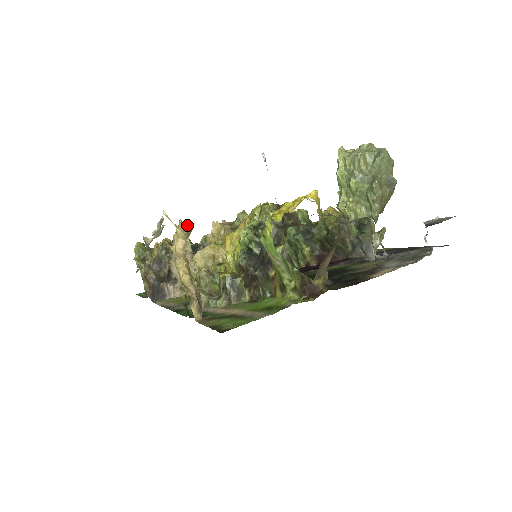
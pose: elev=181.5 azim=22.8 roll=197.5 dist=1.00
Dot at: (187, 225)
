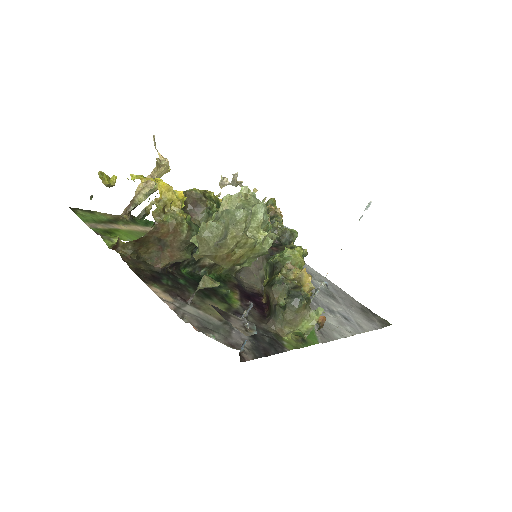
Dot at: occluded
